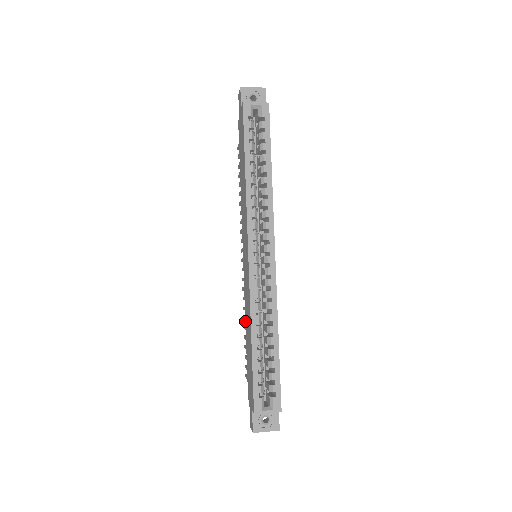
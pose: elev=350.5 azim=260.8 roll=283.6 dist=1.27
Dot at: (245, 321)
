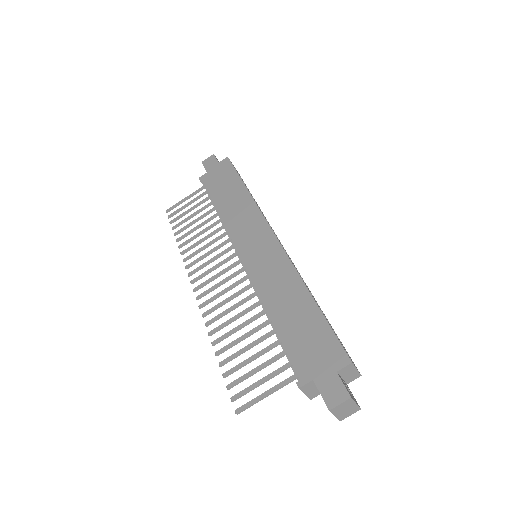
Dot at: (265, 305)
